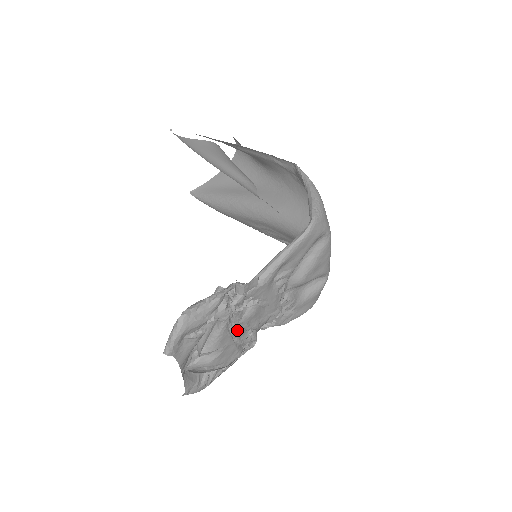
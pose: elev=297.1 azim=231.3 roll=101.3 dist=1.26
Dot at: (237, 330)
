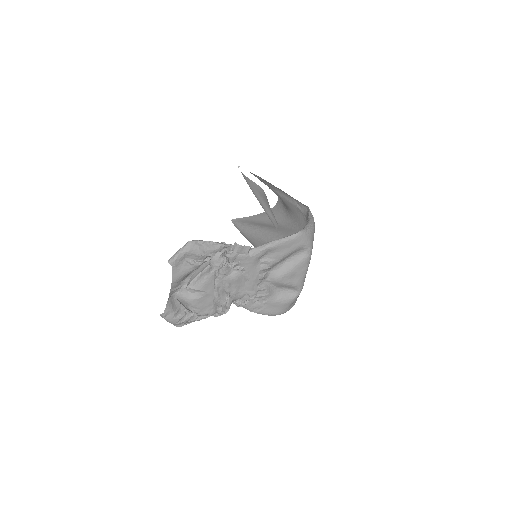
Dot at: (220, 284)
